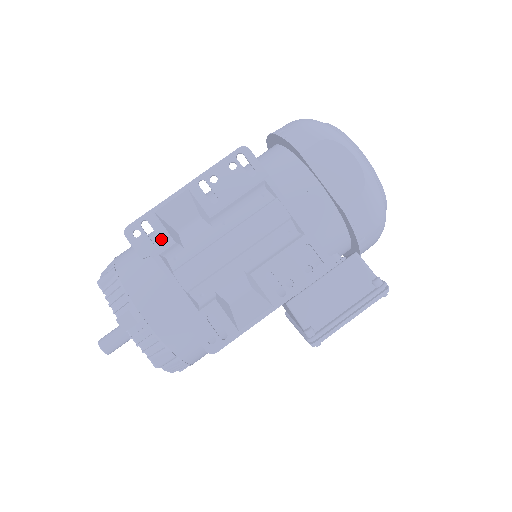
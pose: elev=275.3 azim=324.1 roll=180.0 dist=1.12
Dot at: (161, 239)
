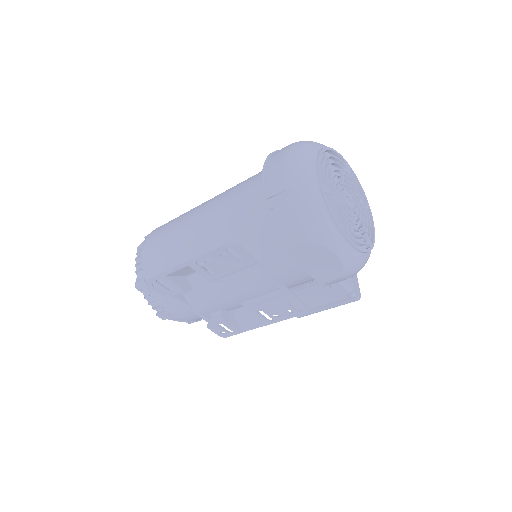
Dot at: (175, 290)
